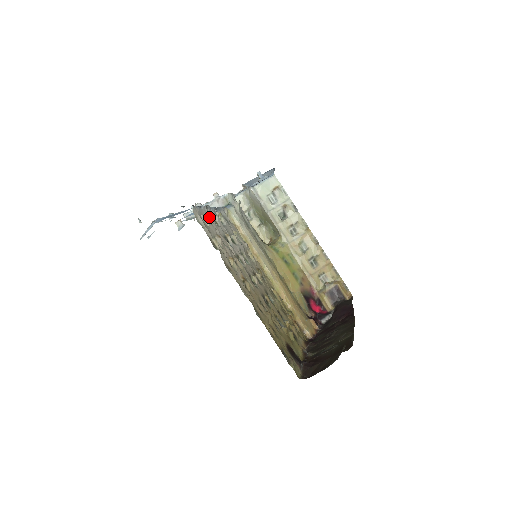
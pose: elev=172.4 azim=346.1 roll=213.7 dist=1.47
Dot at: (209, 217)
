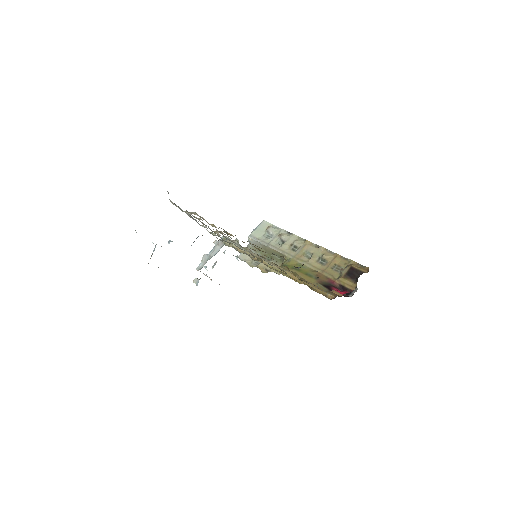
Dot at: (193, 218)
